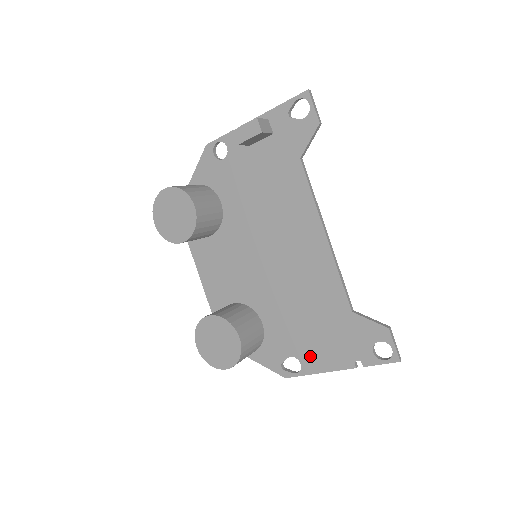
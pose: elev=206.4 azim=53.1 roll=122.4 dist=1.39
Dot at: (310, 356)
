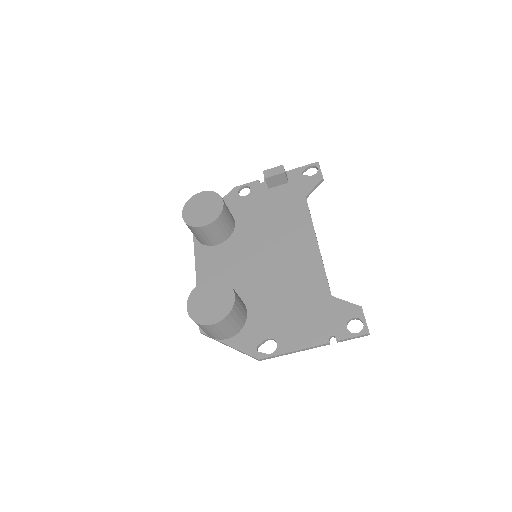
Dot at: (288, 336)
